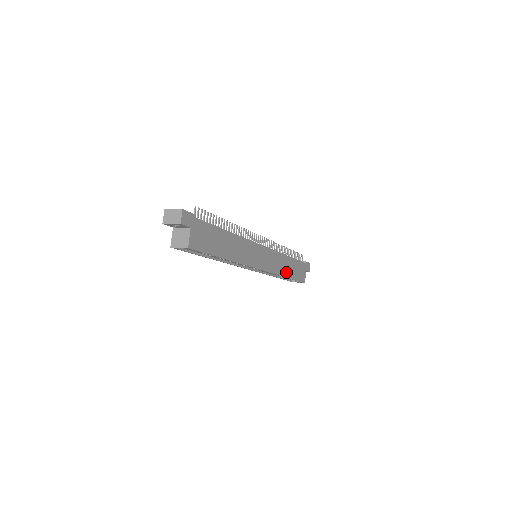
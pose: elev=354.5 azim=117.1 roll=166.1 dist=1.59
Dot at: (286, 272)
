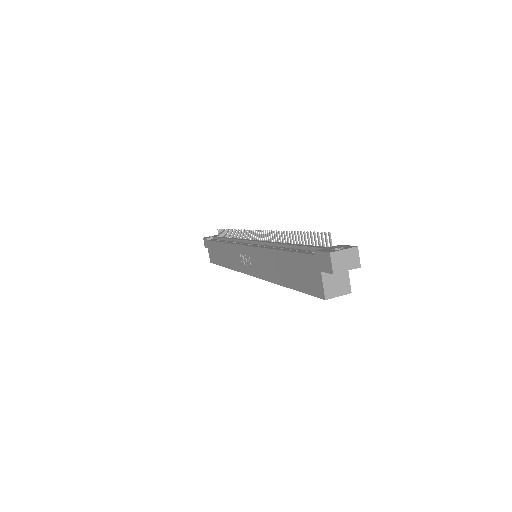
Dot at: occluded
